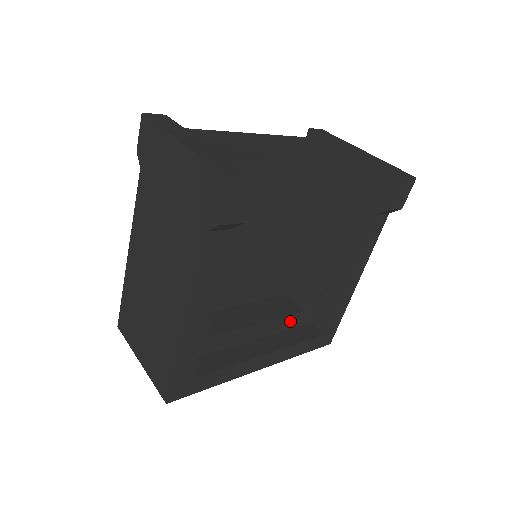
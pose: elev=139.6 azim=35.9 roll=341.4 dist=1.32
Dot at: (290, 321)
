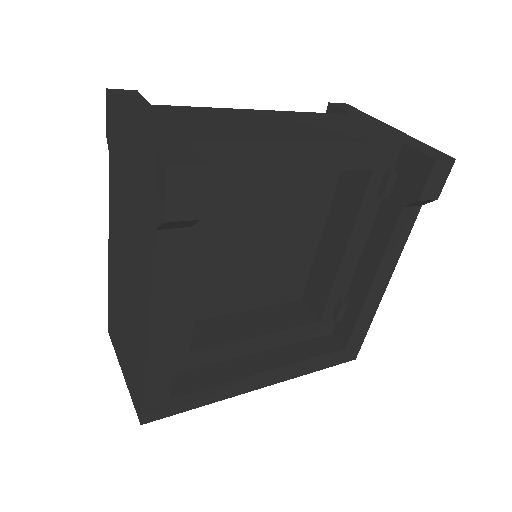
Dot at: (302, 332)
